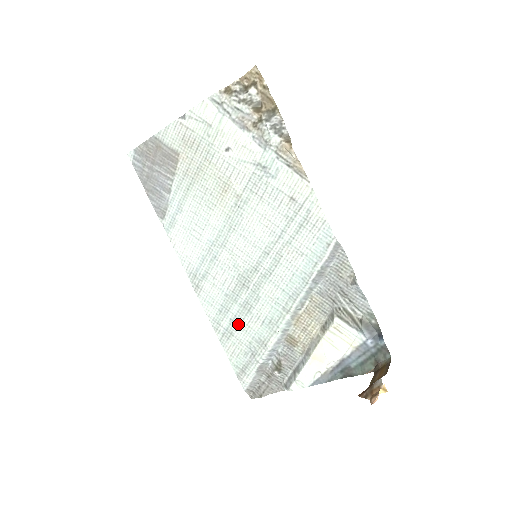
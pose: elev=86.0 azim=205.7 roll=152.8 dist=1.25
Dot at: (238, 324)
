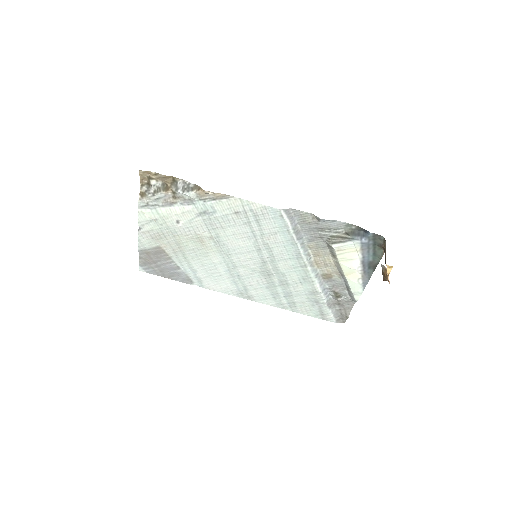
Dot at: (290, 295)
